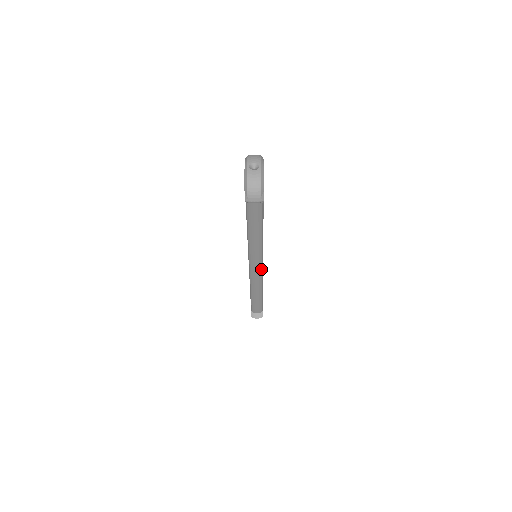
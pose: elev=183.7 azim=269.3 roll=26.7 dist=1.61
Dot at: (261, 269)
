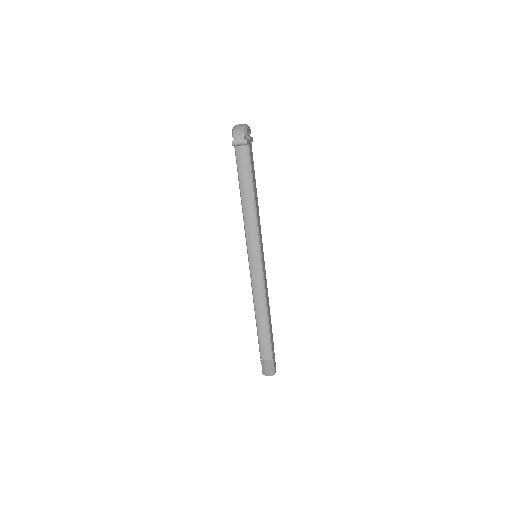
Dot at: (261, 267)
